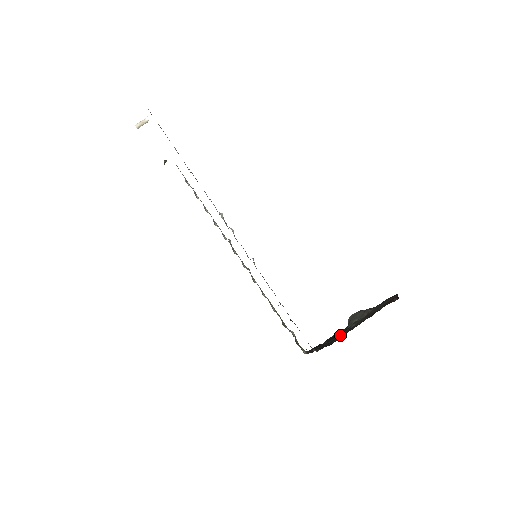
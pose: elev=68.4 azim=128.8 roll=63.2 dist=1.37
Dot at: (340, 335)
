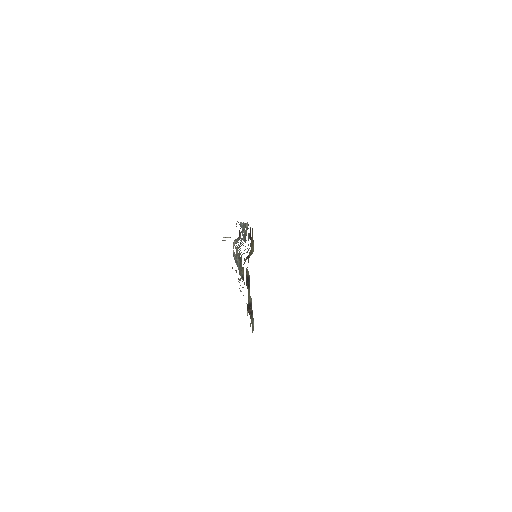
Dot at: occluded
